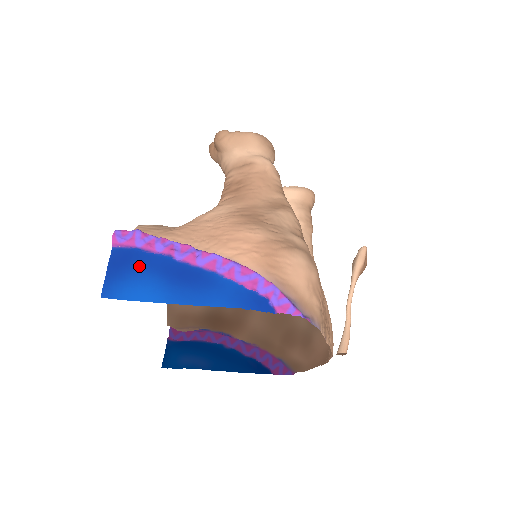
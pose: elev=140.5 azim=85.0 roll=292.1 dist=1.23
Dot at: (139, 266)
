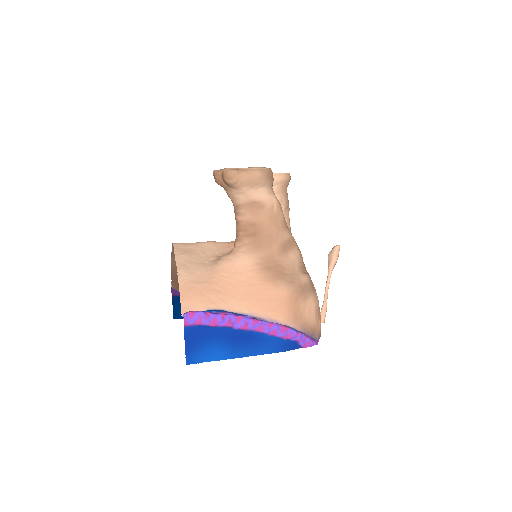
Dot at: (208, 338)
